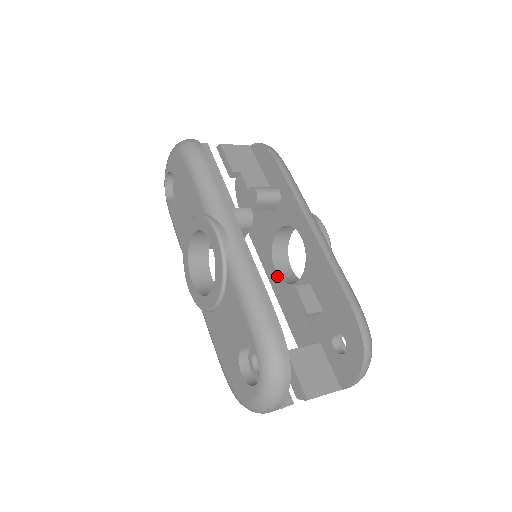
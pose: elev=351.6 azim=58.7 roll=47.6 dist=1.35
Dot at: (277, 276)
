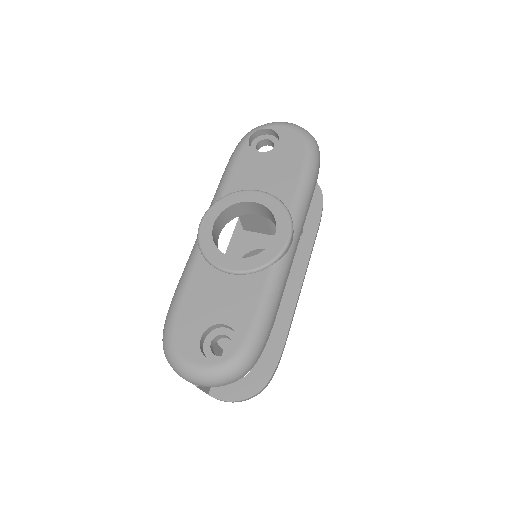
Dot at: occluded
